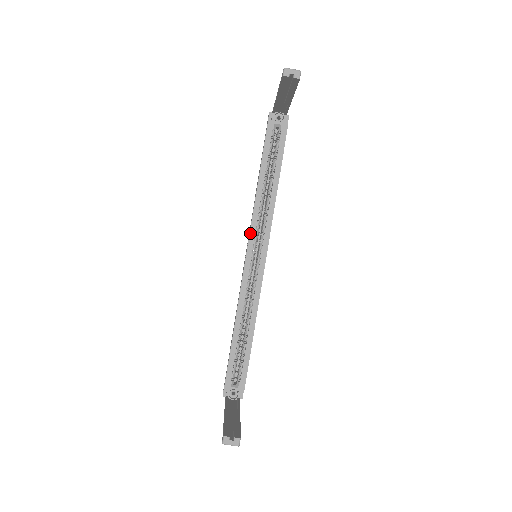
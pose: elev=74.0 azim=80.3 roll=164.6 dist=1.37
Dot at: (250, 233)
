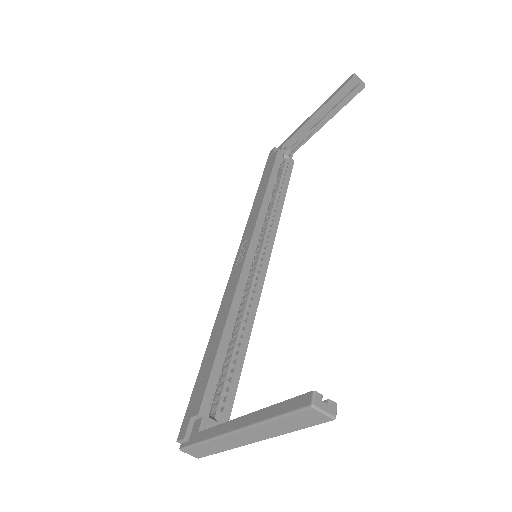
Dot at: (255, 227)
